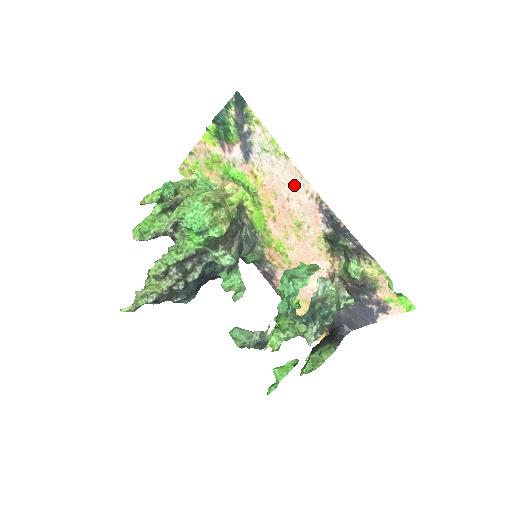
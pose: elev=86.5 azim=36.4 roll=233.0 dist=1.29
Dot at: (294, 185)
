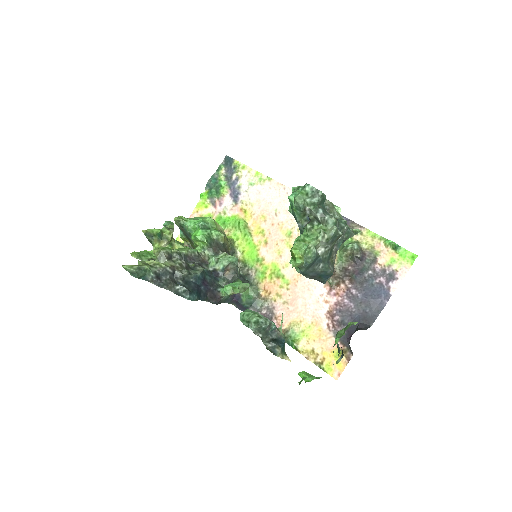
Dot at: (279, 198)
